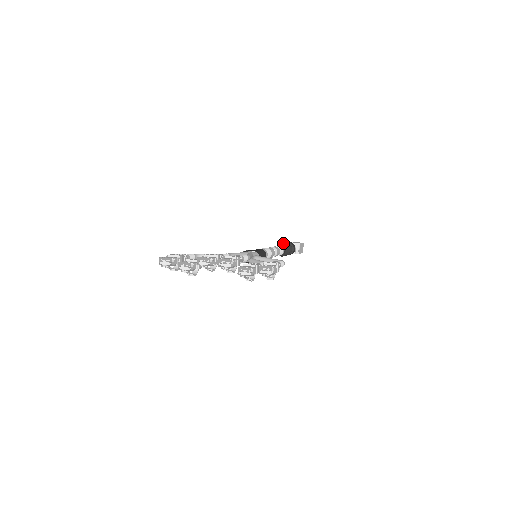
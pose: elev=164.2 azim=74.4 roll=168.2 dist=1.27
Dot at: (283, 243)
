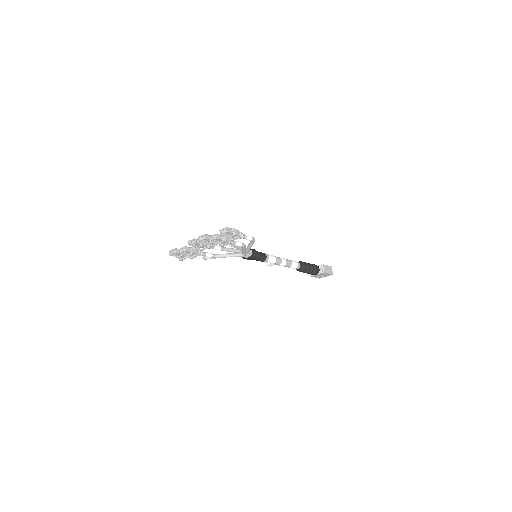
Dot at: occluded
